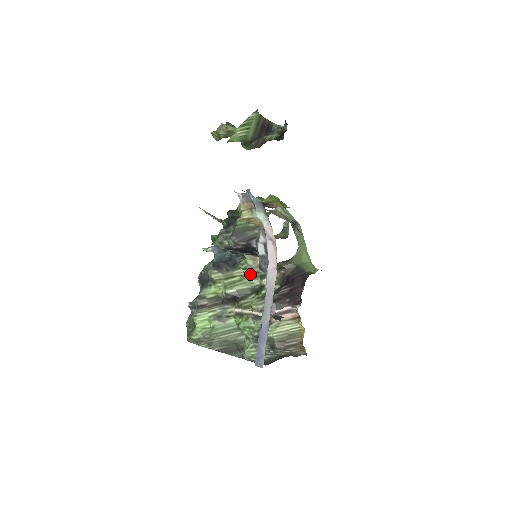
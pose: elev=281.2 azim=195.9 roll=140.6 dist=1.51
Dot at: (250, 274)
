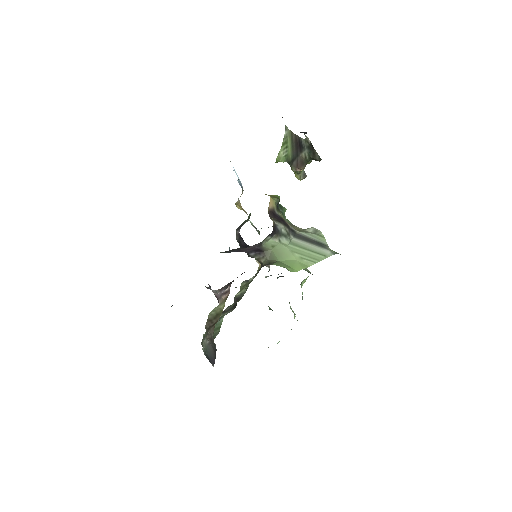
Dot at: occluded
